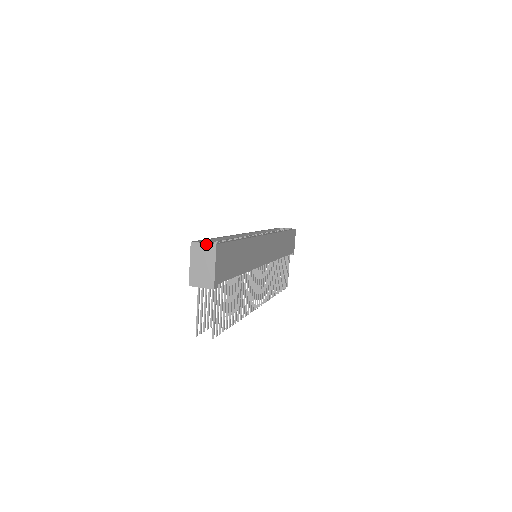
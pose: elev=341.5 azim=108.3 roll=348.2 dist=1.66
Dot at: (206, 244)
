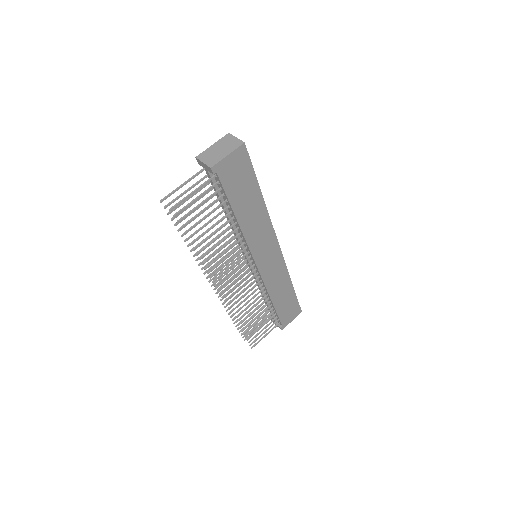
Dot at: (238, 139)
